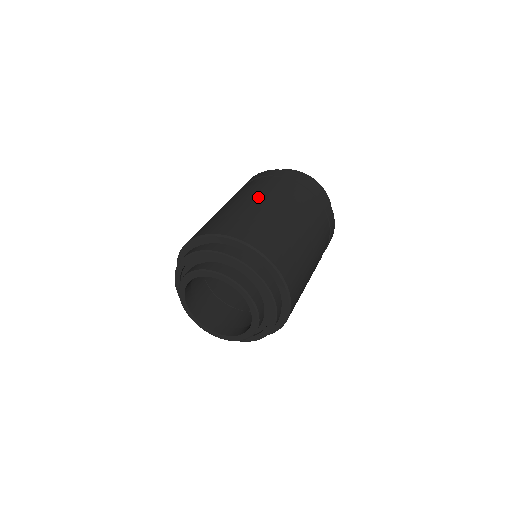
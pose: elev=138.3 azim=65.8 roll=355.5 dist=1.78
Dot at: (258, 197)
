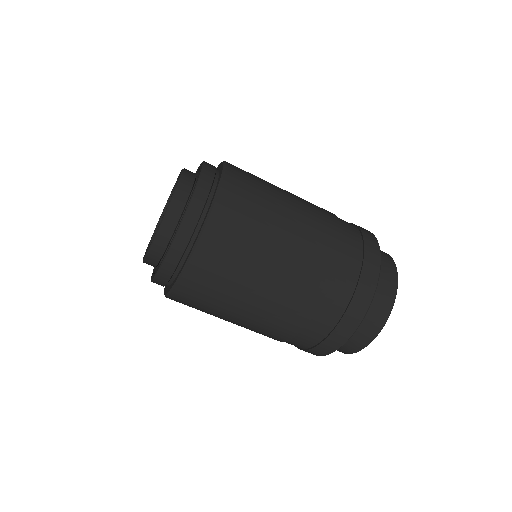
Dot at: occluded
